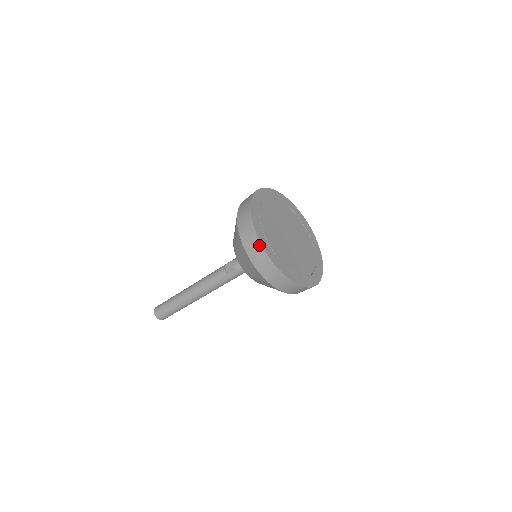
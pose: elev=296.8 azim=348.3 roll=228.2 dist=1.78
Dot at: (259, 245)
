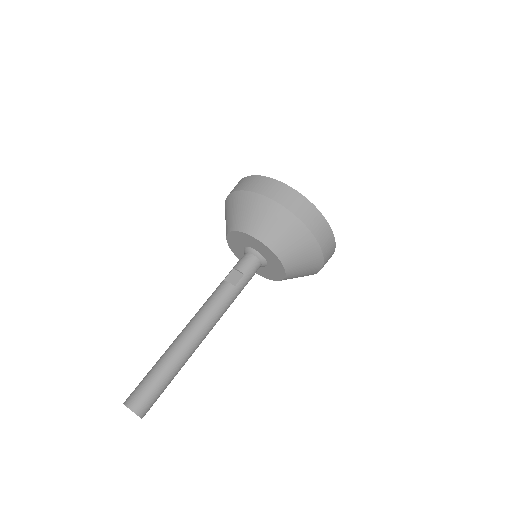
Dot at: (297, 194)
